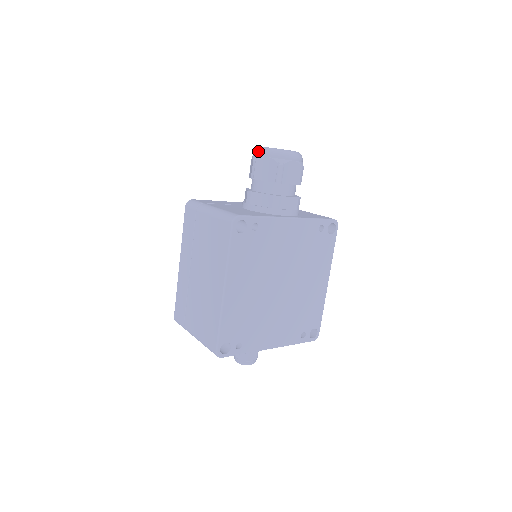
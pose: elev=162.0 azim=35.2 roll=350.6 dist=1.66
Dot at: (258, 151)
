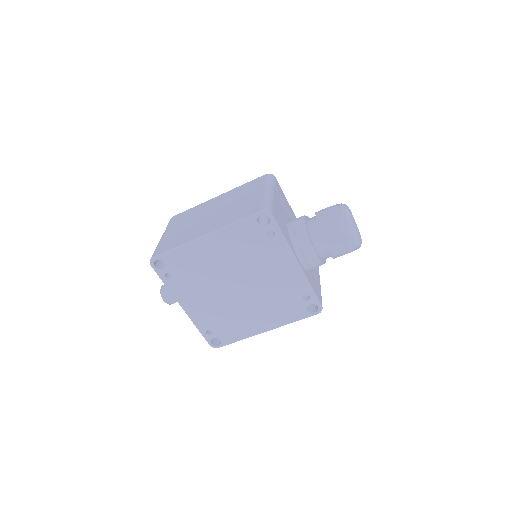
Dot at: (342, 205)
